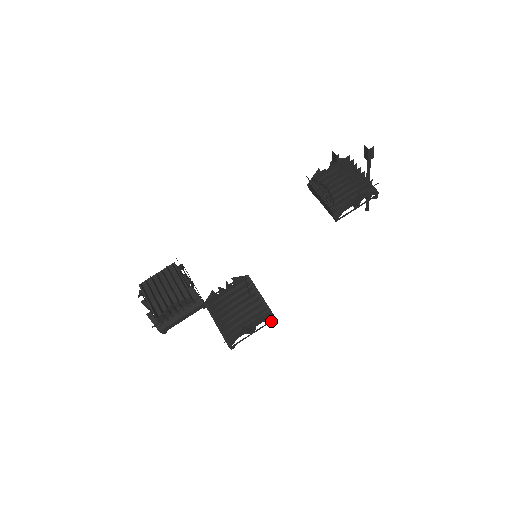
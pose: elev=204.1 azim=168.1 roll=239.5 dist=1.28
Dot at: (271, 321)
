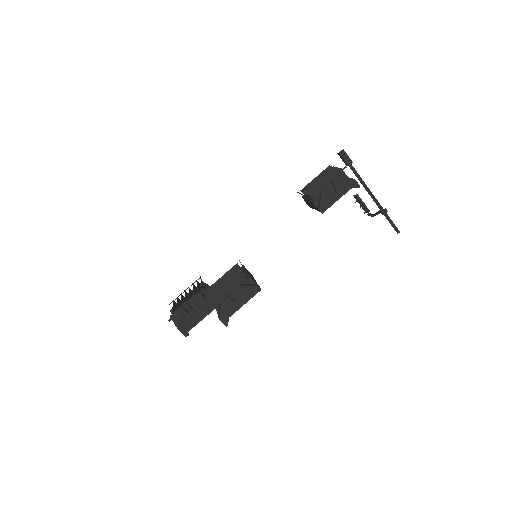
Dot at: (256, 292)
